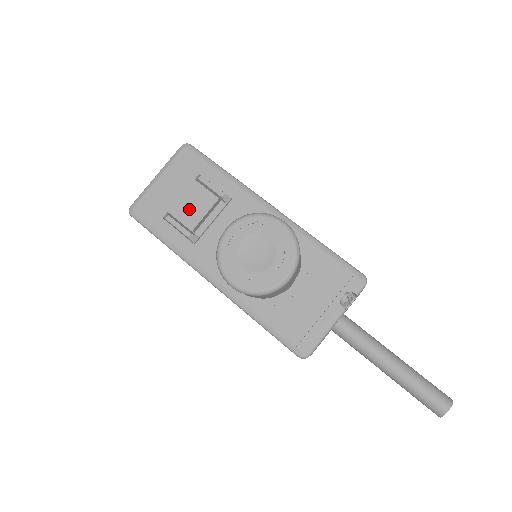
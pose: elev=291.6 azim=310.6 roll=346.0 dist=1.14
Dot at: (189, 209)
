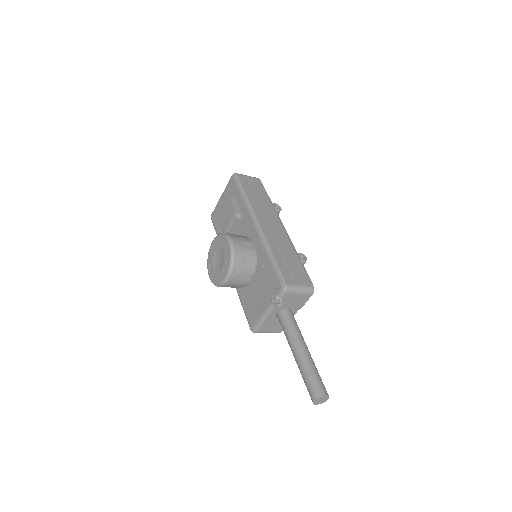
Dot at: (223, 221)
